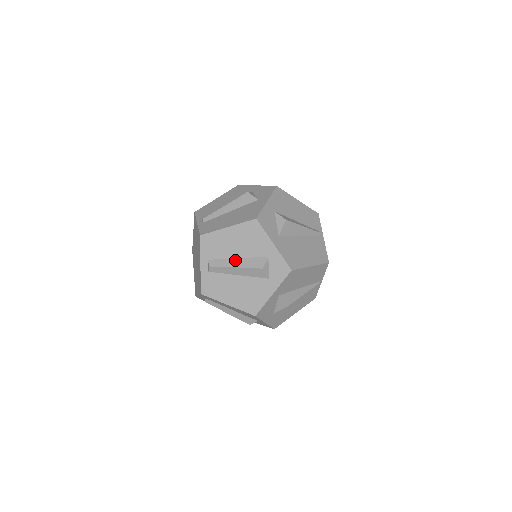
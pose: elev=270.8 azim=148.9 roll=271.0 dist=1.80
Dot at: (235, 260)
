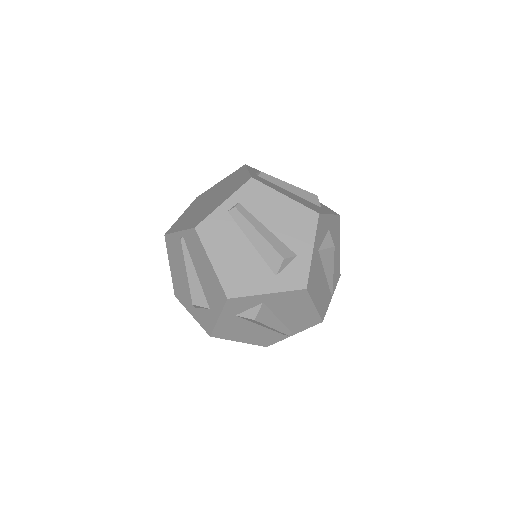
Dot at: occluded
